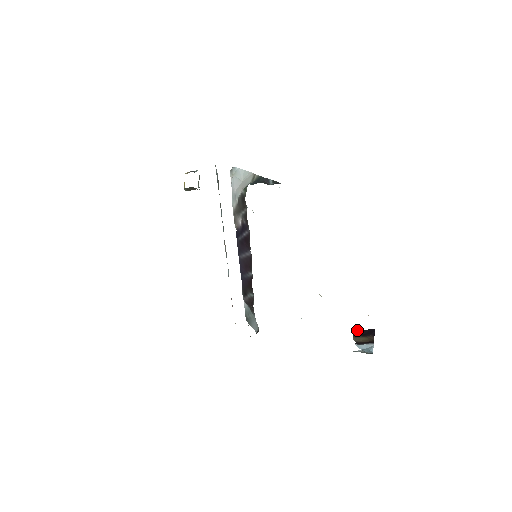
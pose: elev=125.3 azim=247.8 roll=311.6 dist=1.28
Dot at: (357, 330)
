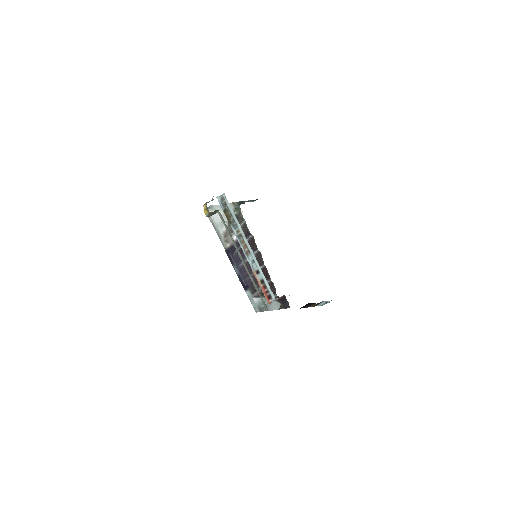
Dot at: occluded
